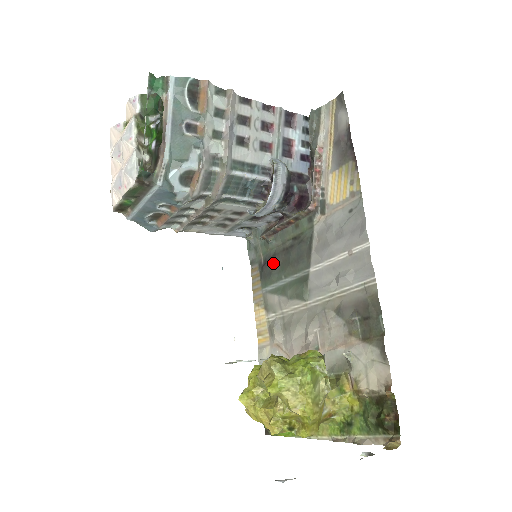
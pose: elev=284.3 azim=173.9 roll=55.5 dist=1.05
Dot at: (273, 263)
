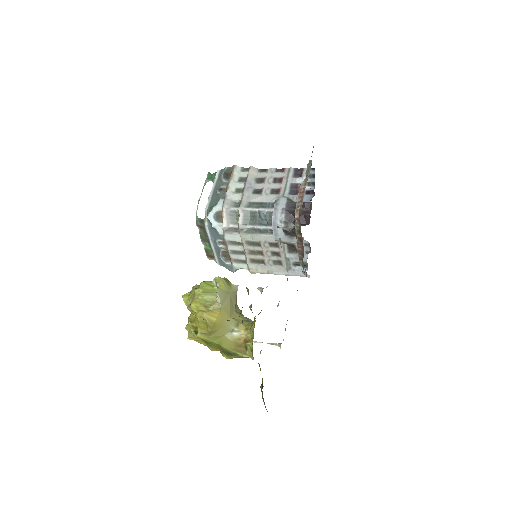
Dot at: occluded
